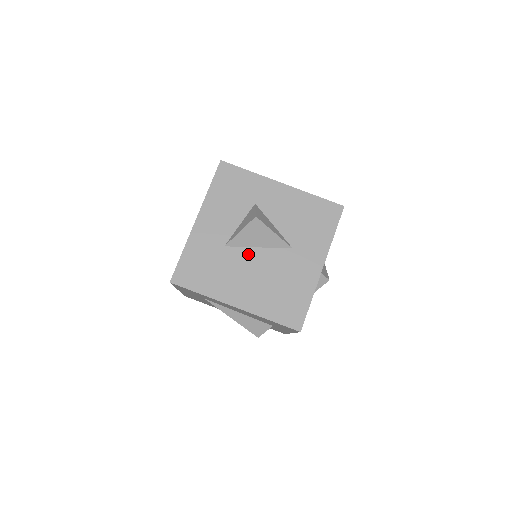
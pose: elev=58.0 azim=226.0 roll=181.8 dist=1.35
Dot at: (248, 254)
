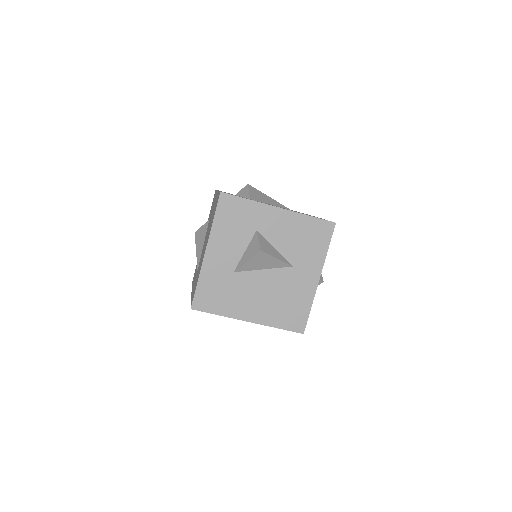
Dot at: (255, 276)
